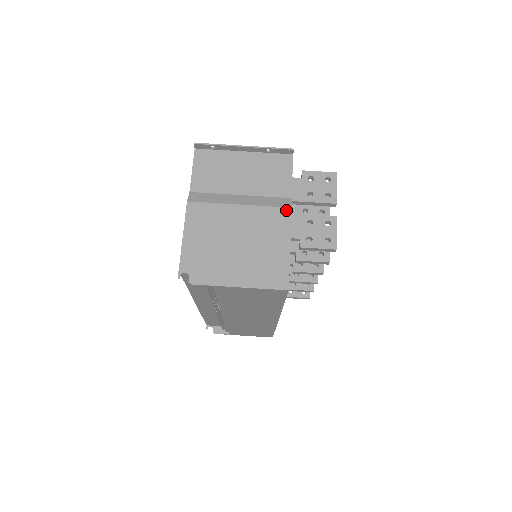
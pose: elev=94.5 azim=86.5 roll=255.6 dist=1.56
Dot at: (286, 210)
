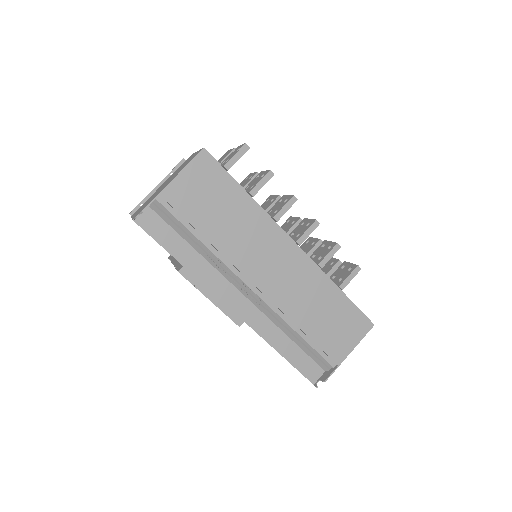
Dot at: occluded
